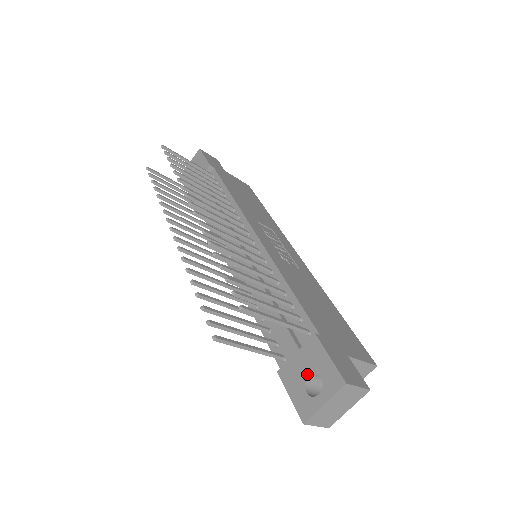
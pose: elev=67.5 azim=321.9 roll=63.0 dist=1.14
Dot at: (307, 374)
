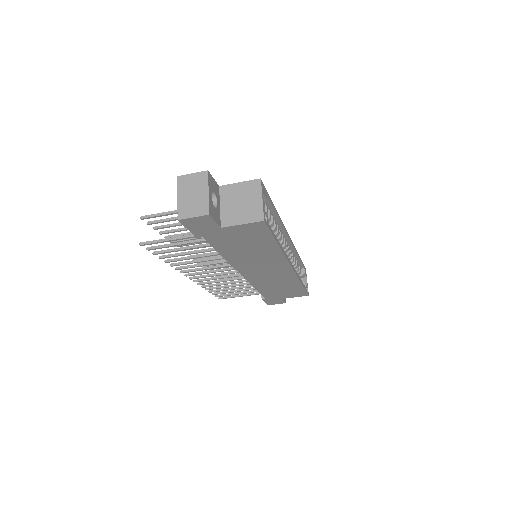
Dot at: occluded
